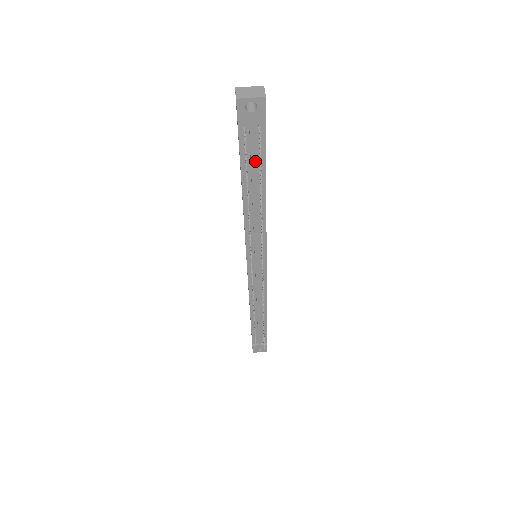
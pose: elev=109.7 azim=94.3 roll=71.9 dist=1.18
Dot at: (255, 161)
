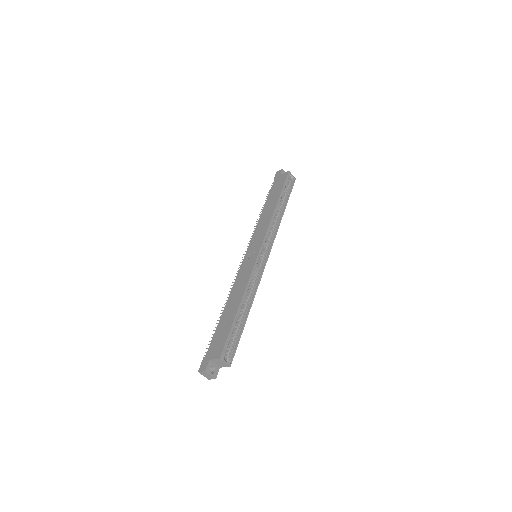
Dot at: occluded
